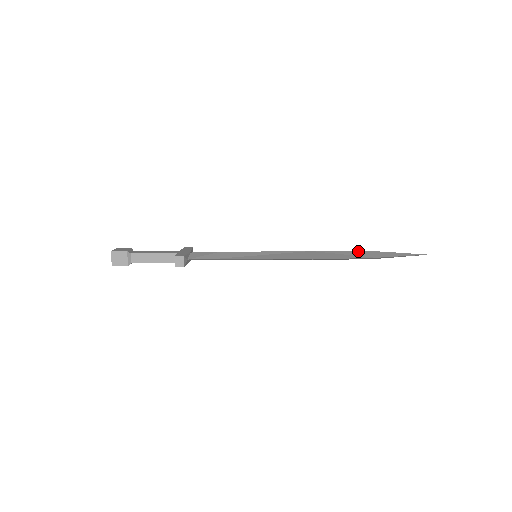
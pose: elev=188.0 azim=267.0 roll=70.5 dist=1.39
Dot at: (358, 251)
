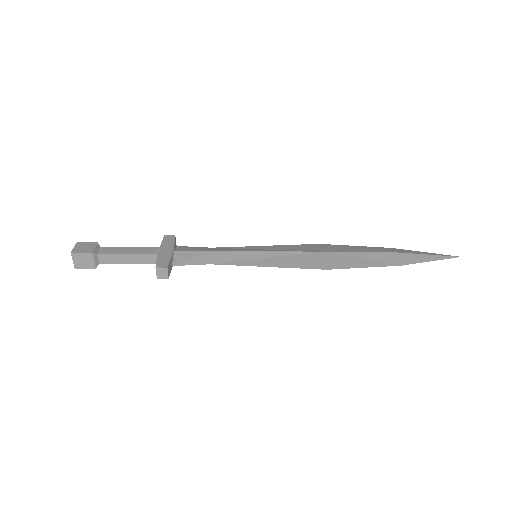
Dot at: (380, 253)
